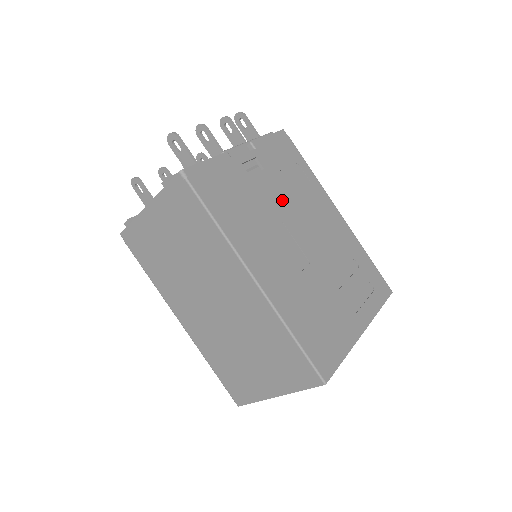
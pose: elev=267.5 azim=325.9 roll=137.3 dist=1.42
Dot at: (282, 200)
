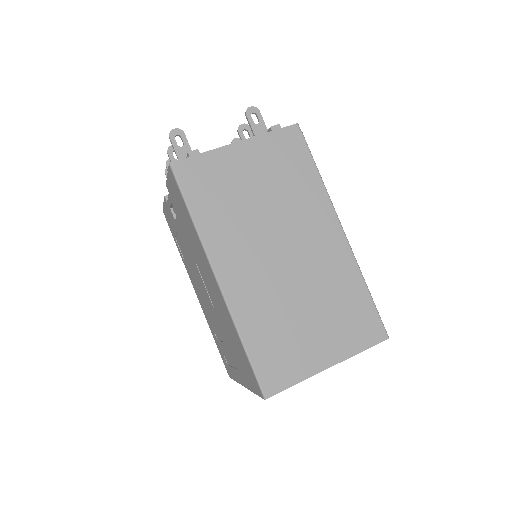
Dot at: occluded
